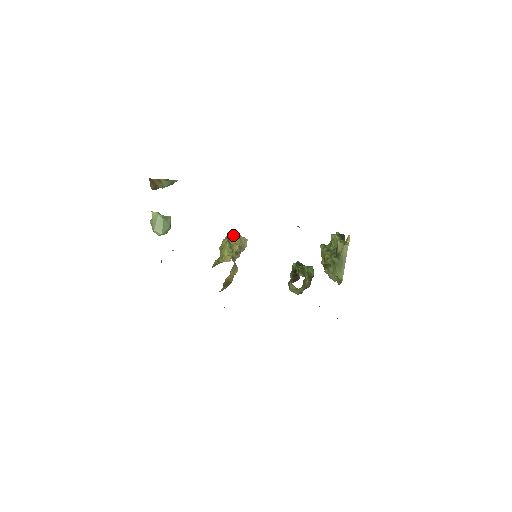
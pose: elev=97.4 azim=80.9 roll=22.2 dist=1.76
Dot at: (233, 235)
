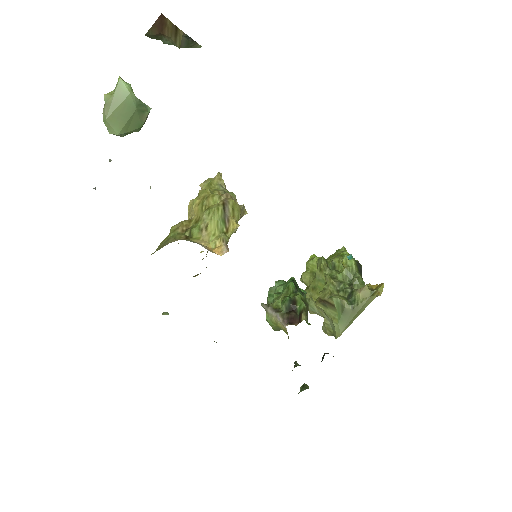
Dot at: occluded
